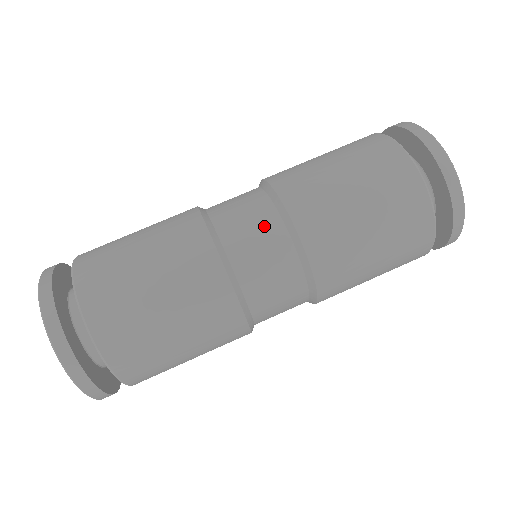
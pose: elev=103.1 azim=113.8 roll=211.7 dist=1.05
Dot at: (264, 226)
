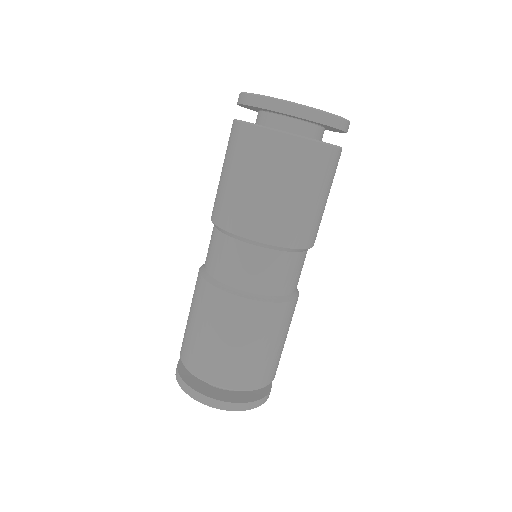
Dot at: (213, 242)
